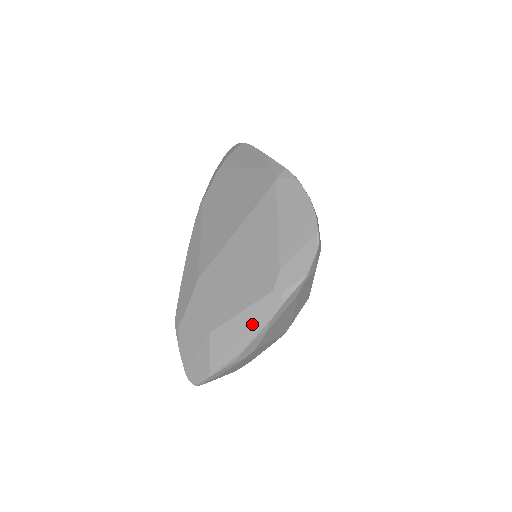
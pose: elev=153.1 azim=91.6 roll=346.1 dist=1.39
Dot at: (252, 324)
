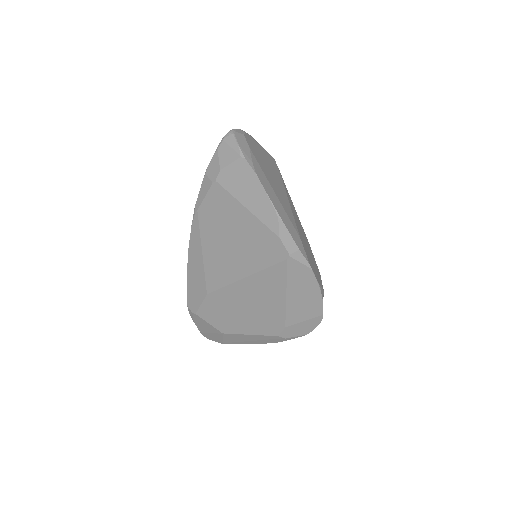
Dot at: (259, 341)
